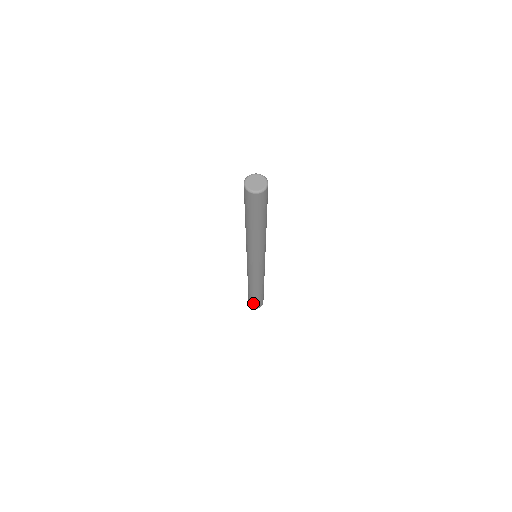
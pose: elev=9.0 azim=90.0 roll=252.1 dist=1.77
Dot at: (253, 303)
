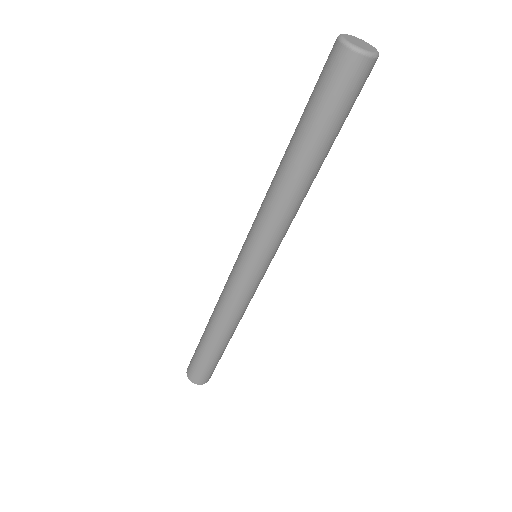
Dot at: (198, 369)
